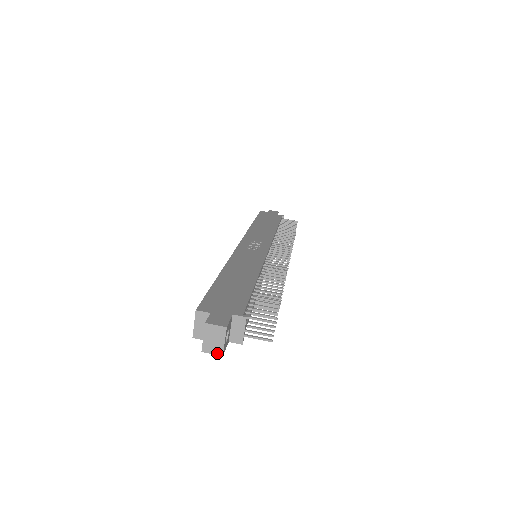
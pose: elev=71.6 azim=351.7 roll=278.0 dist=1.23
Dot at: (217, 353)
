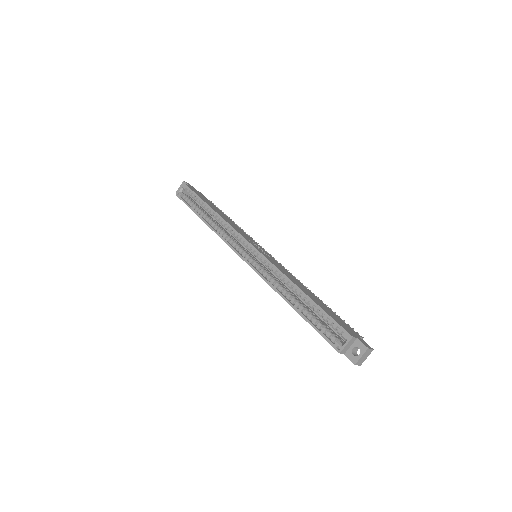
Dot at: (360, 364)
